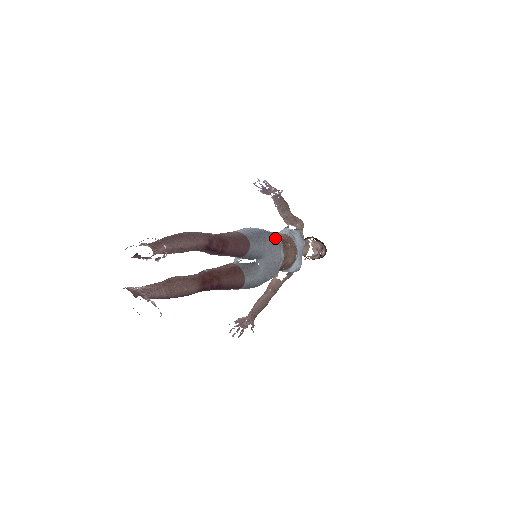
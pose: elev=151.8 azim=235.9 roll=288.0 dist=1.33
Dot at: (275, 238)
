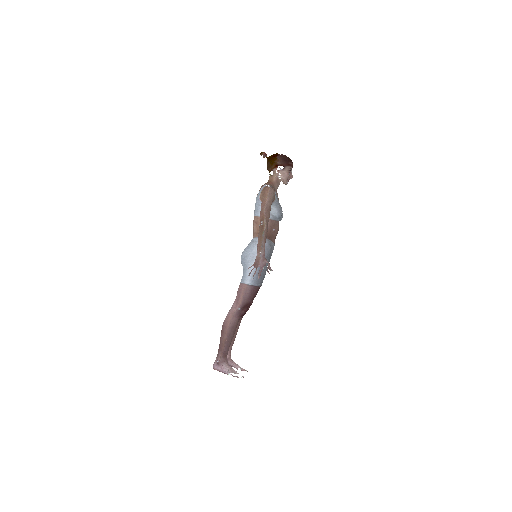
Dot at: (268, 254)
